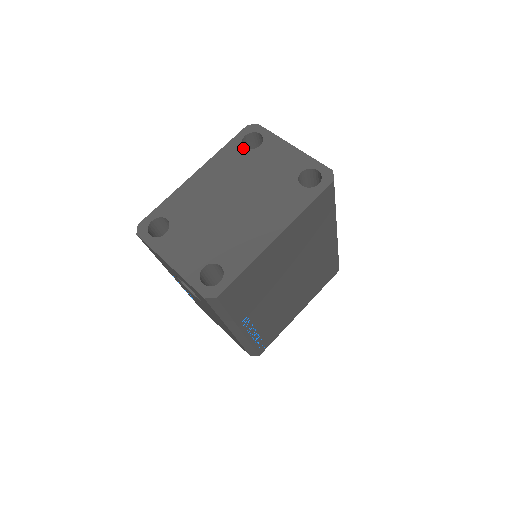
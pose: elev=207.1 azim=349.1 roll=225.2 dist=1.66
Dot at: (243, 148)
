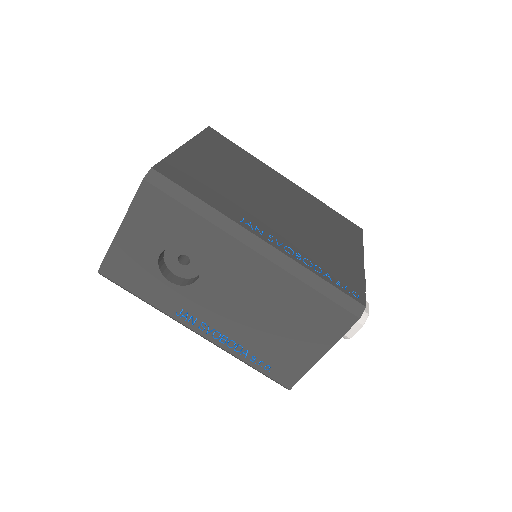
Dot at: occluded
